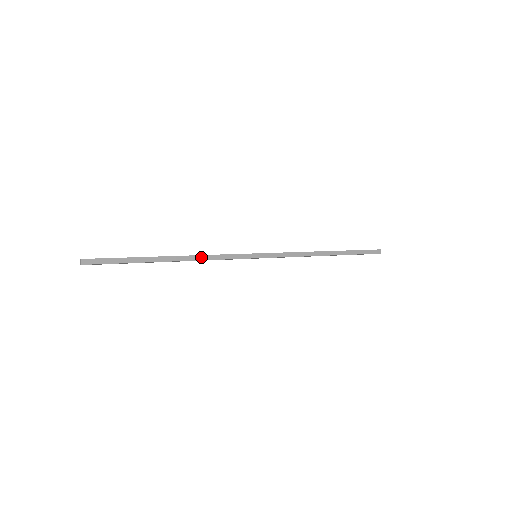
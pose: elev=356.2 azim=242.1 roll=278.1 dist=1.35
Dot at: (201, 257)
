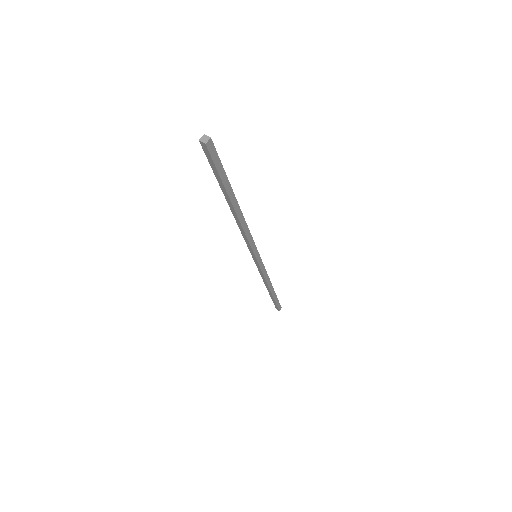
Dot at: (244, 223)
